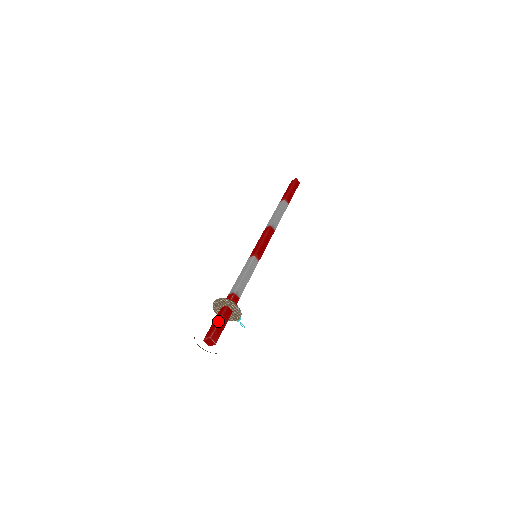
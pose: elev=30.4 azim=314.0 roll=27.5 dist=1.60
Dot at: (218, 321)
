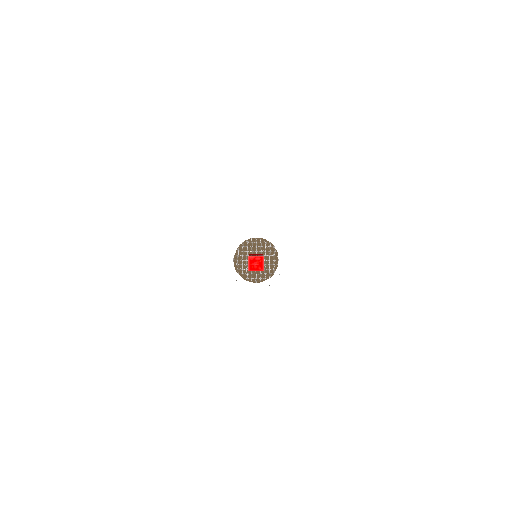
Dot at: occluded
